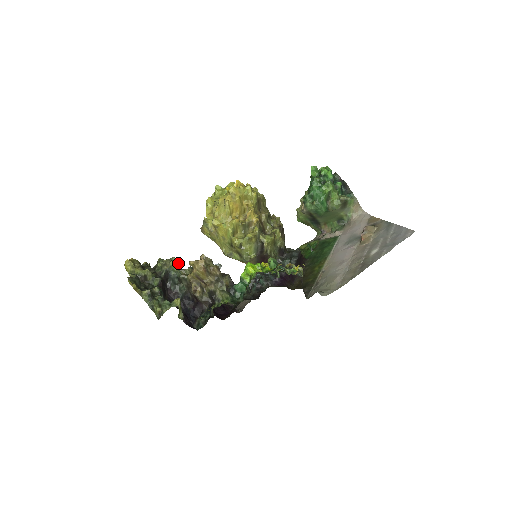
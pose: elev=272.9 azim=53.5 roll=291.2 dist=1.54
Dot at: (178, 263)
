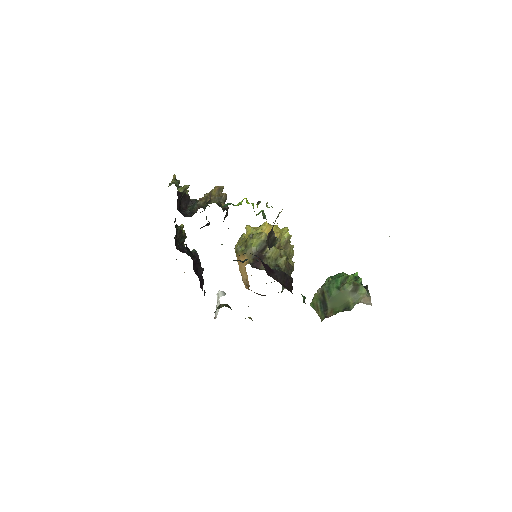
Dot at: occluded
